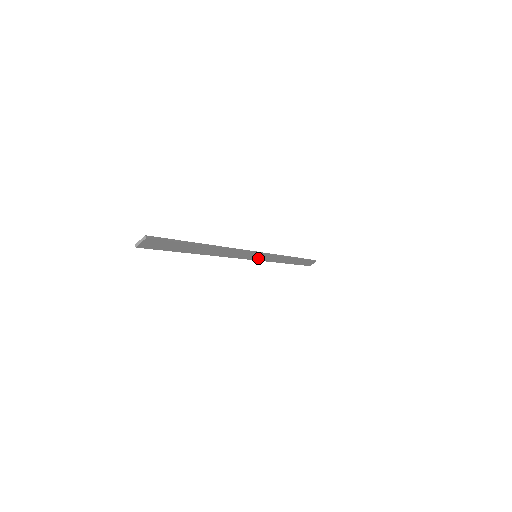
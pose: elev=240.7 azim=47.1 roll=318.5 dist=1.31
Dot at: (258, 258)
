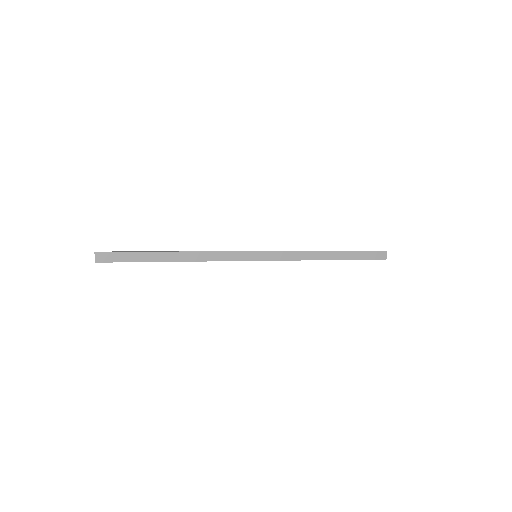
Dot at: (263, 258)
